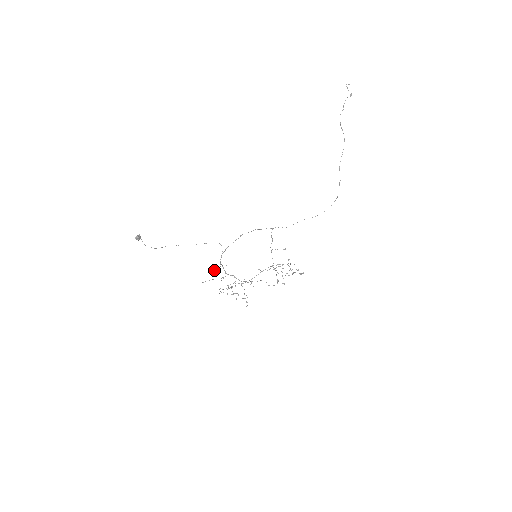
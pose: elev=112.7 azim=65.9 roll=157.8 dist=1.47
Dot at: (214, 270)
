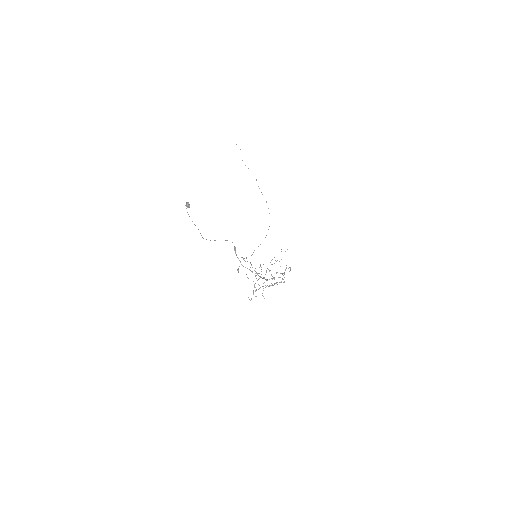
Dot at: (237, 270)
